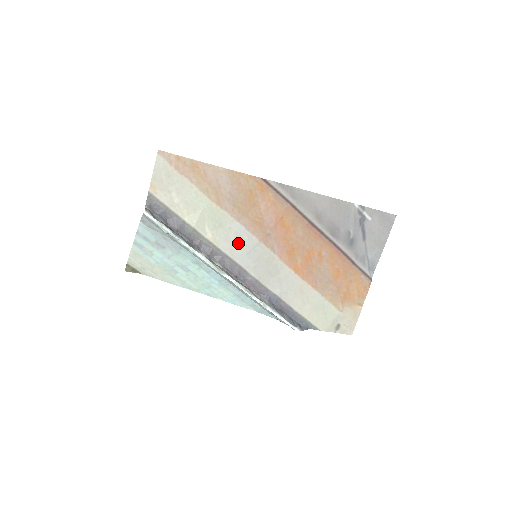
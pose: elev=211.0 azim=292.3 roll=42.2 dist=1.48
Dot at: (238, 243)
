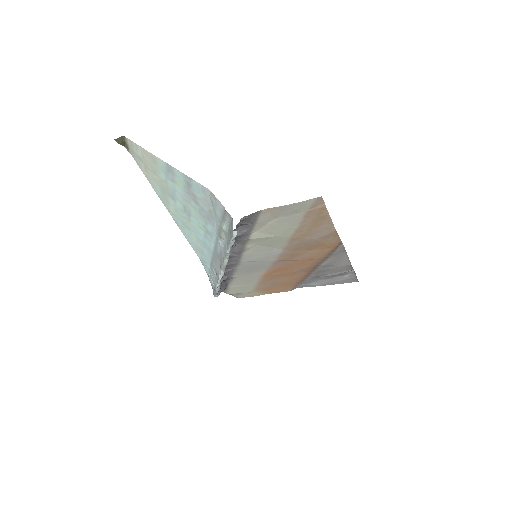
Dot at: (261, 256)
